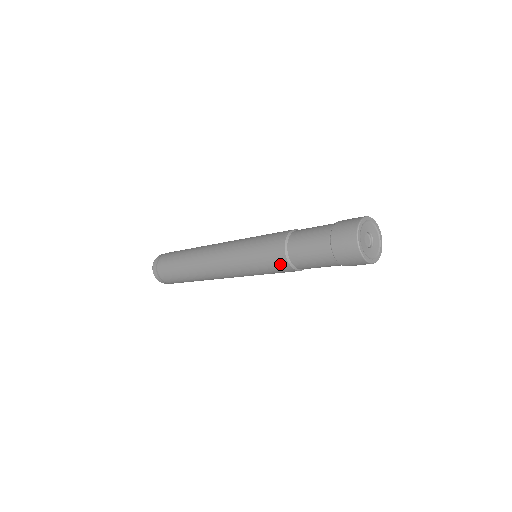
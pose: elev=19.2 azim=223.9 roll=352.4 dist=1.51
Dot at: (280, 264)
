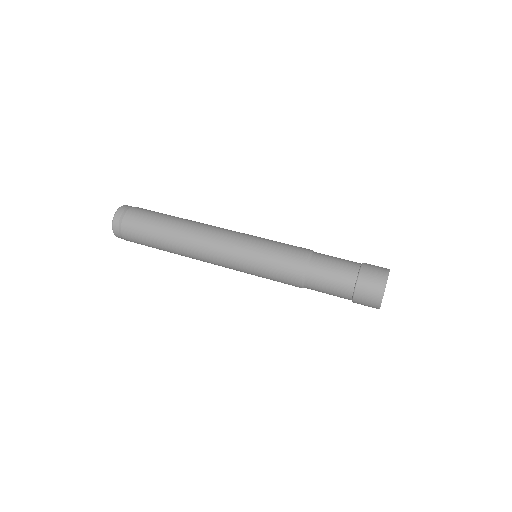
Dot at: (295, 263)
